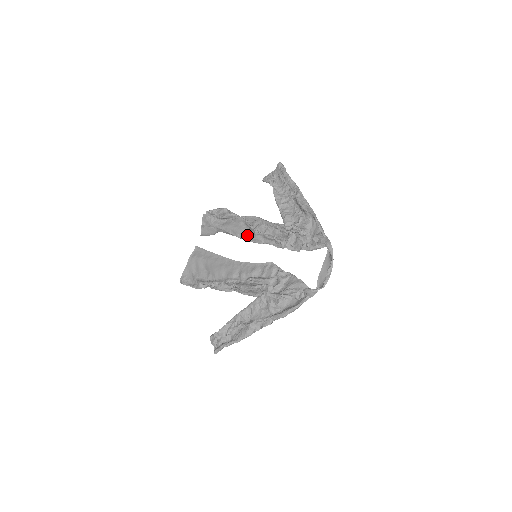
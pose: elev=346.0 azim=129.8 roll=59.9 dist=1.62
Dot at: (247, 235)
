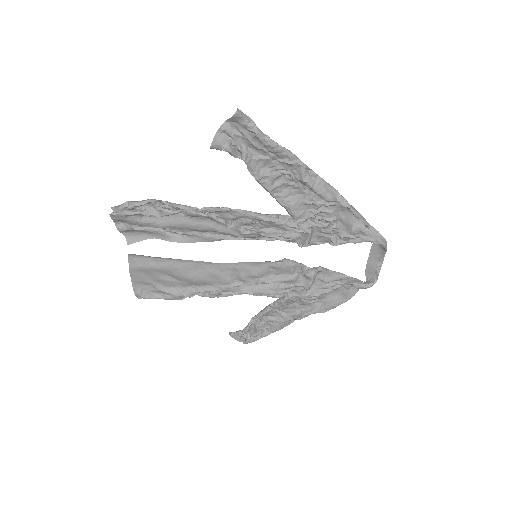
Dot at: (224, 233)
